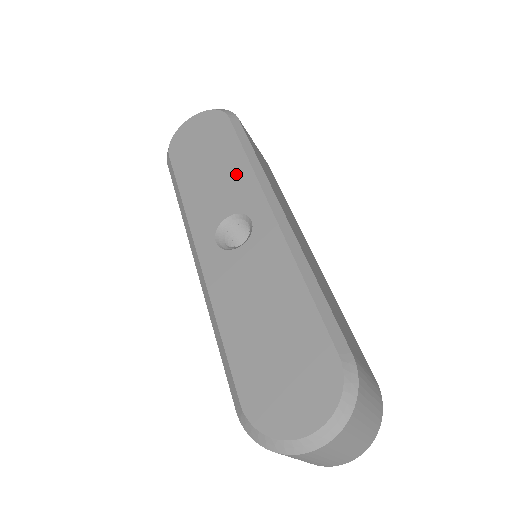
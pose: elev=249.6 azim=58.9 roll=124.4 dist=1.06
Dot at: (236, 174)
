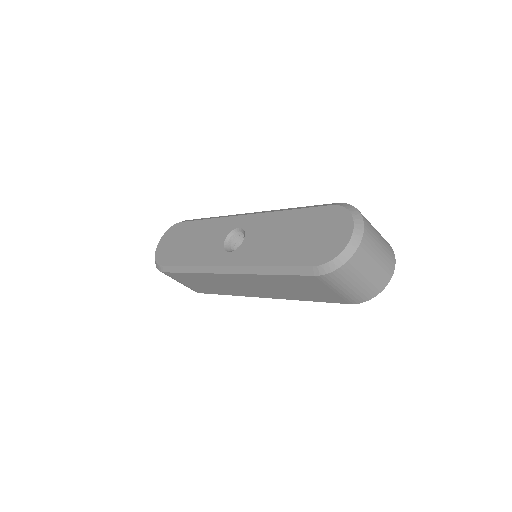
Dot at: (210, 228)
